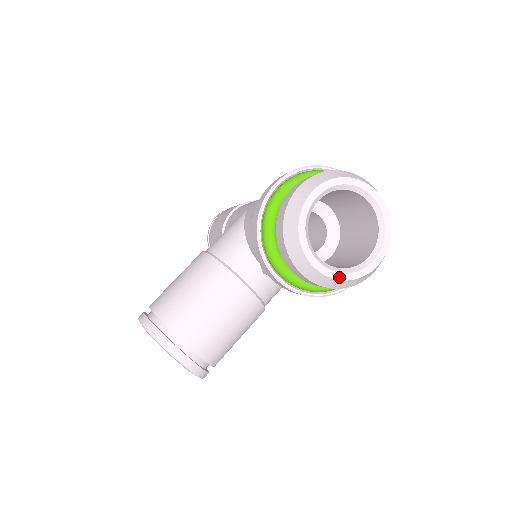
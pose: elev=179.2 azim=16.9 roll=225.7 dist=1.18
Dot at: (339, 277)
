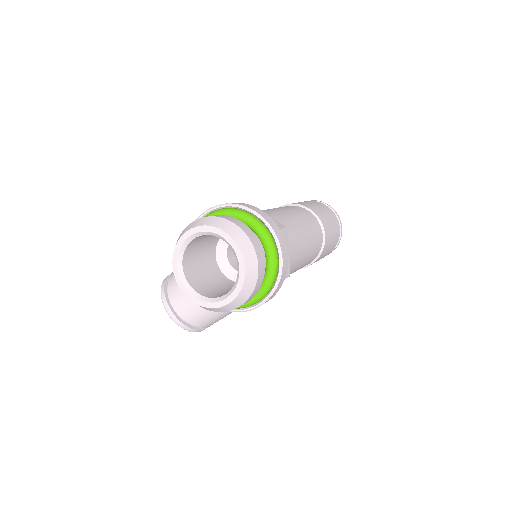
Dot at: (196, 302)
